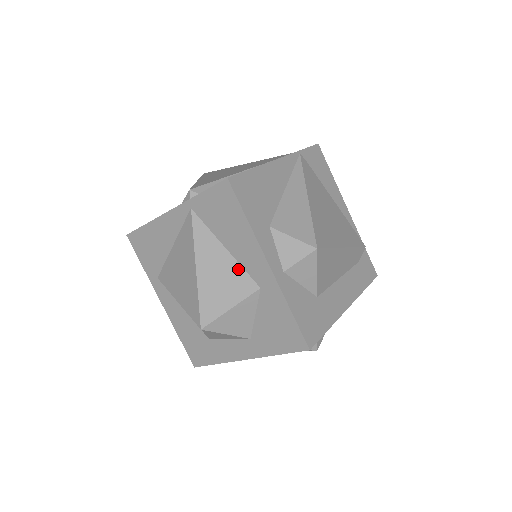
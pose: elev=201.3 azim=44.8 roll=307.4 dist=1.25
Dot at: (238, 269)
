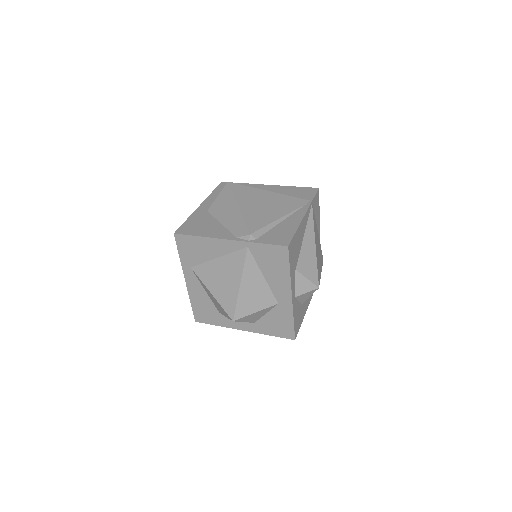
Dot at: (268, 290)
